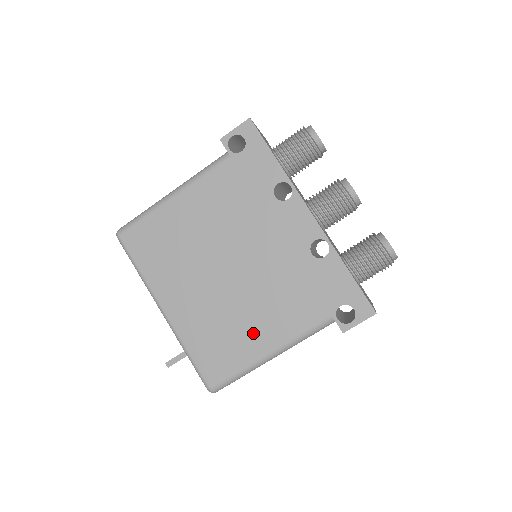
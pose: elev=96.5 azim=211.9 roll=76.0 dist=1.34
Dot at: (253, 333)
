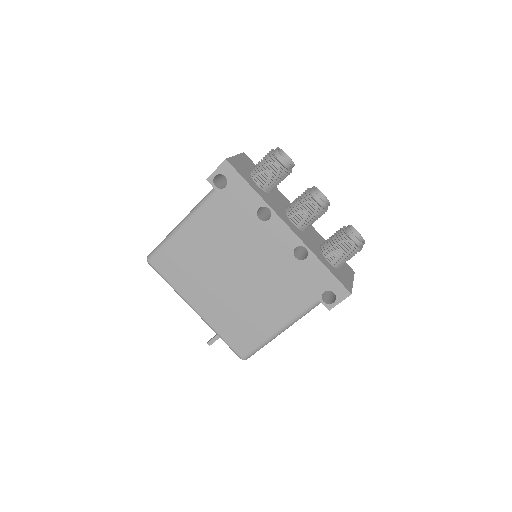
Dot at: (264, 318)
